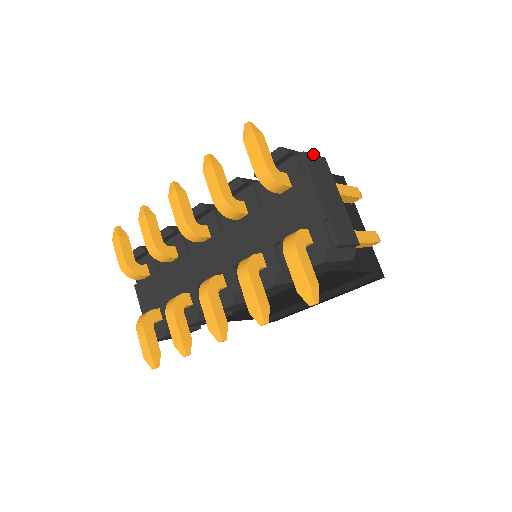
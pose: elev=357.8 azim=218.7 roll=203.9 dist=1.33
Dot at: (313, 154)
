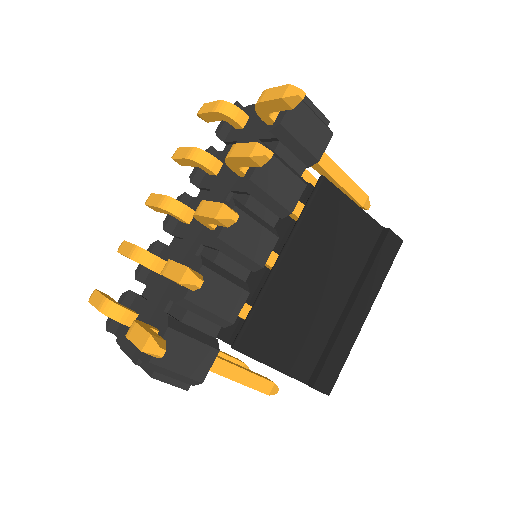
Dot at: occluded
